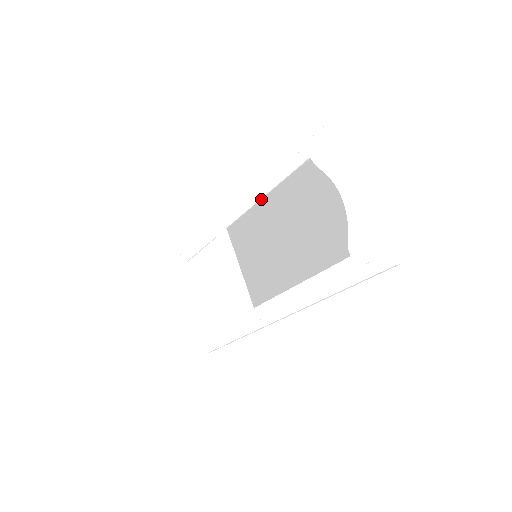
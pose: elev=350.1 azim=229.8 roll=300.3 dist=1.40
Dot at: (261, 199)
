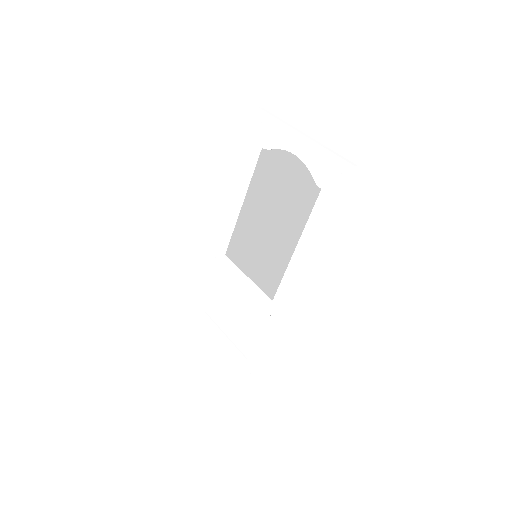
Dot at: (241, 208)
